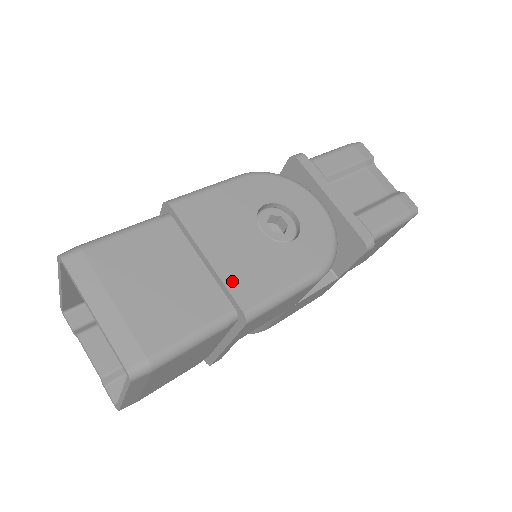
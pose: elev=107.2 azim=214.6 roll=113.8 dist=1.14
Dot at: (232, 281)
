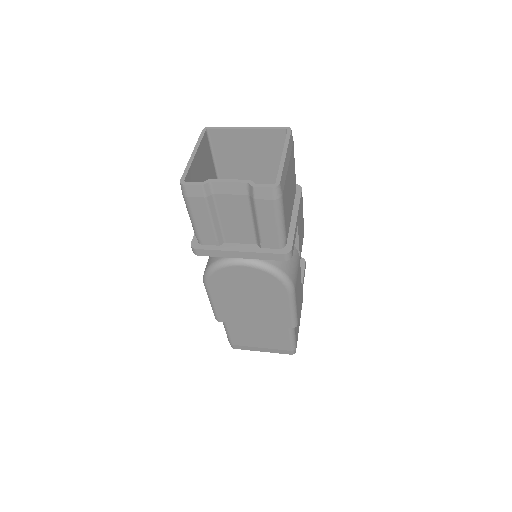
Dot at: occluded
